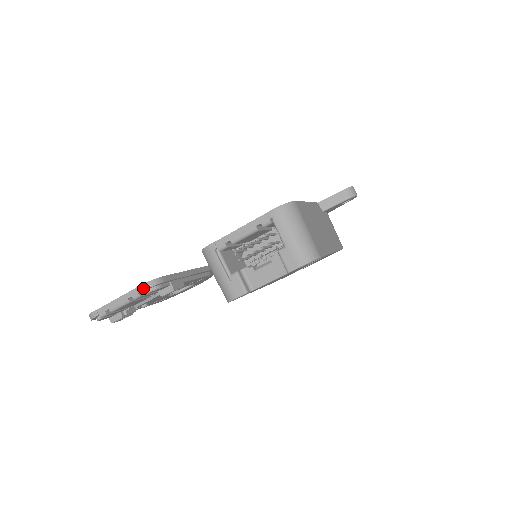
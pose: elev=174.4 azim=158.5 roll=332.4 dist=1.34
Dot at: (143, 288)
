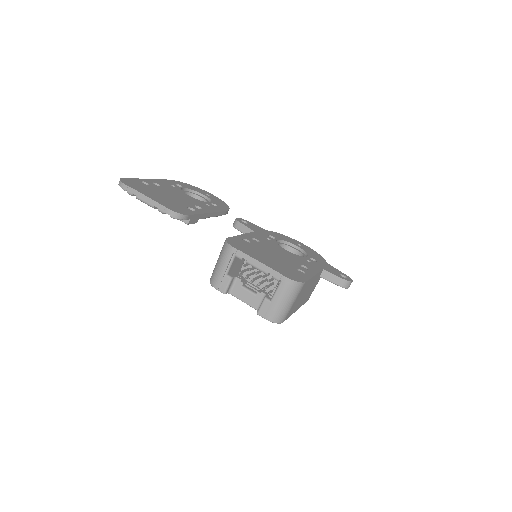
Dot at: (170, 213)
